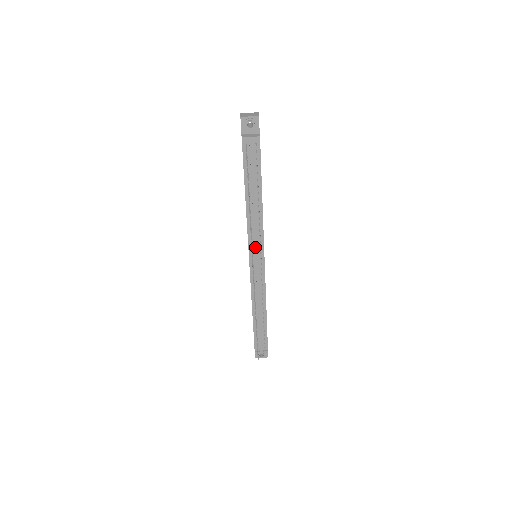
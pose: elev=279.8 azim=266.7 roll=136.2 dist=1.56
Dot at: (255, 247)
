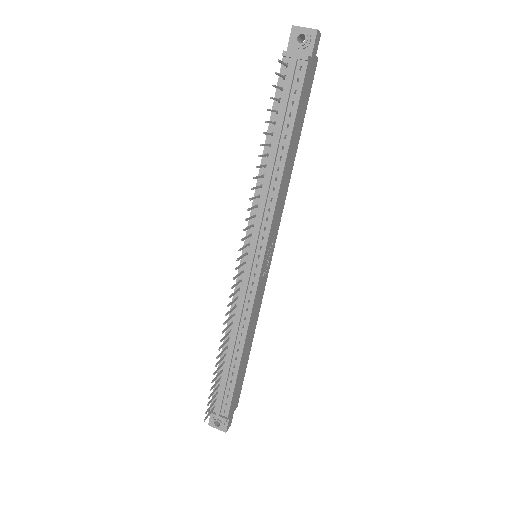
Dot at: (255, 233)
